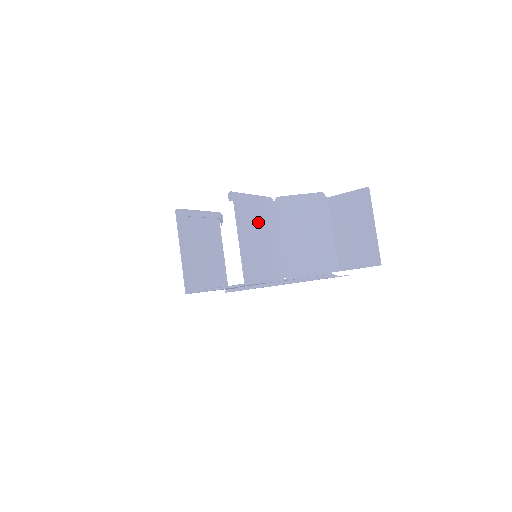
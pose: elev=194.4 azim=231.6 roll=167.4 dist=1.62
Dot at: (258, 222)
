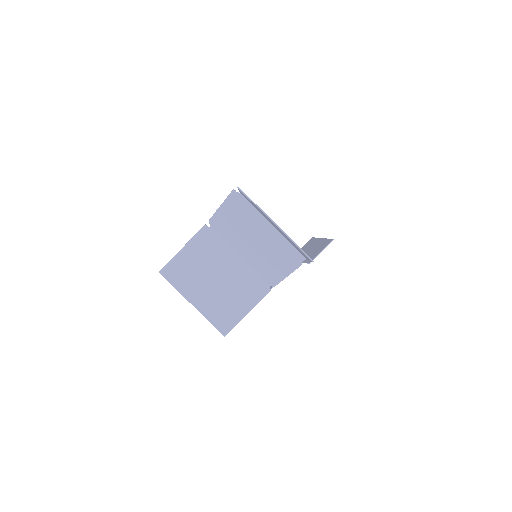
Dot at: (204, 268)
